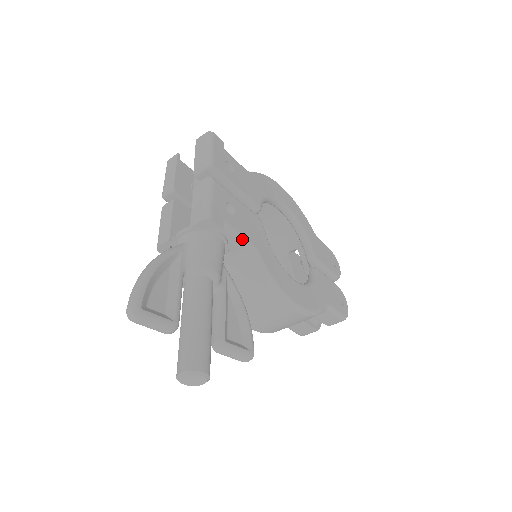
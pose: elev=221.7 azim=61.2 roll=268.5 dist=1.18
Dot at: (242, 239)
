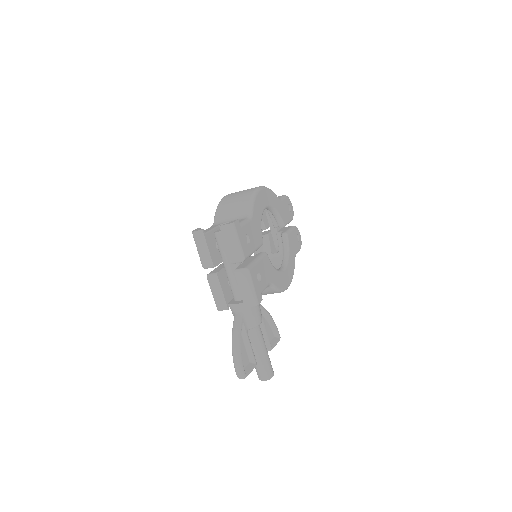
Dot at: occluded
